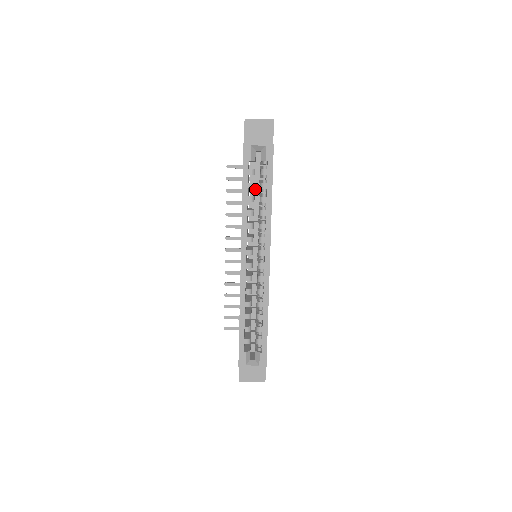
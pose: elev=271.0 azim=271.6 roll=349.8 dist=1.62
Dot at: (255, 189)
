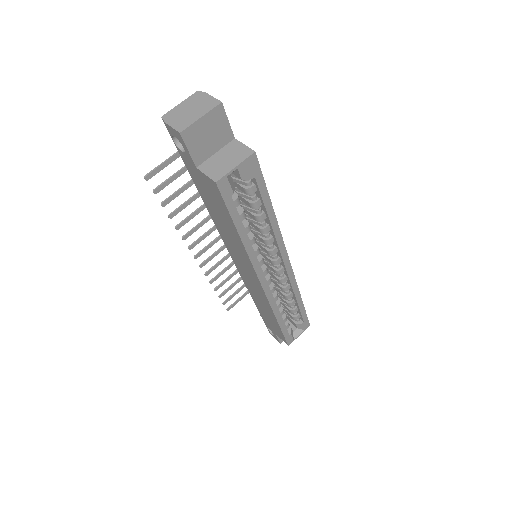
Dot at: occluded
